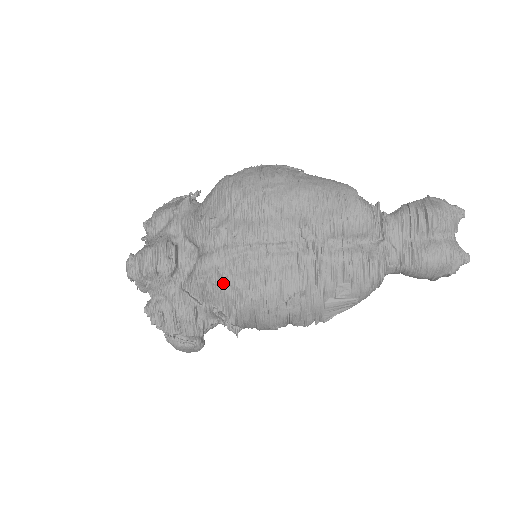
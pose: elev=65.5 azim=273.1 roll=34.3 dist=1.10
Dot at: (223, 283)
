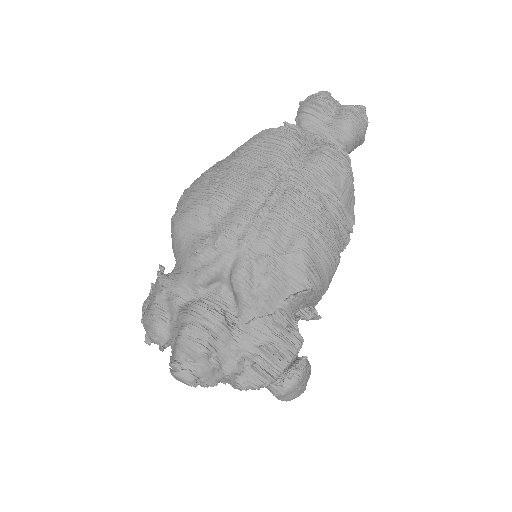
Dot at: (272, 266)
